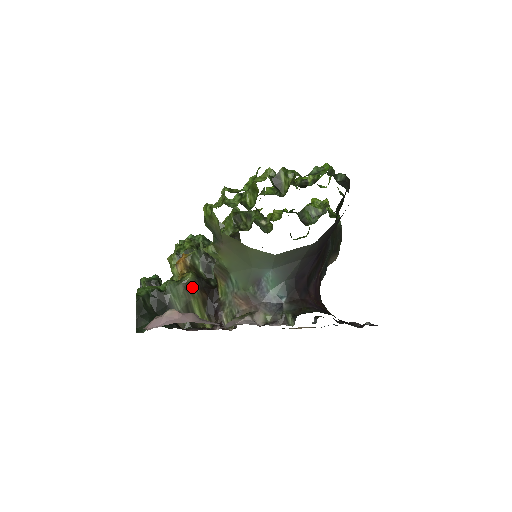
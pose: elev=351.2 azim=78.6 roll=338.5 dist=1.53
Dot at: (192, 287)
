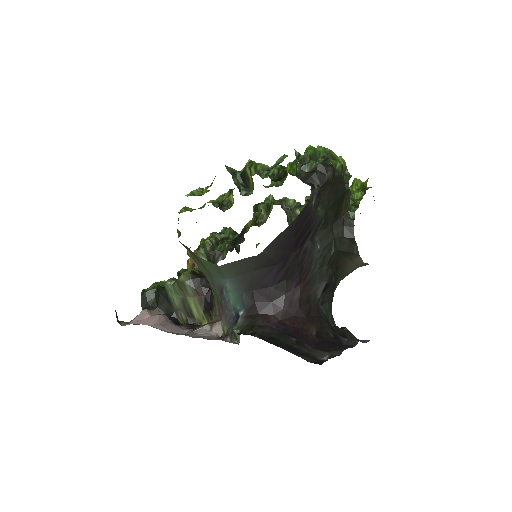
Dot at: (186, 286)
